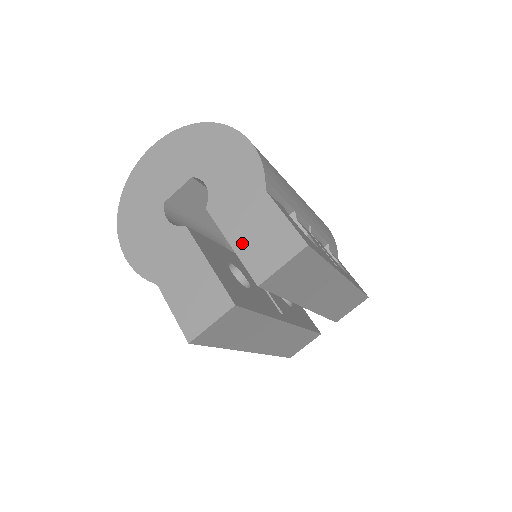
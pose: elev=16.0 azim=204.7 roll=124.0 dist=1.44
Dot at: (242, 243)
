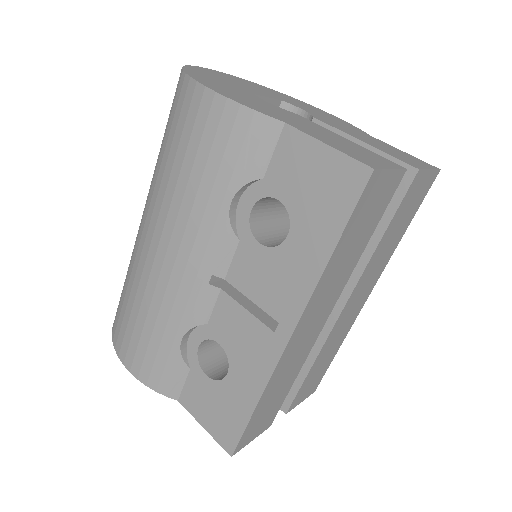
Dot at: (375, 145)
